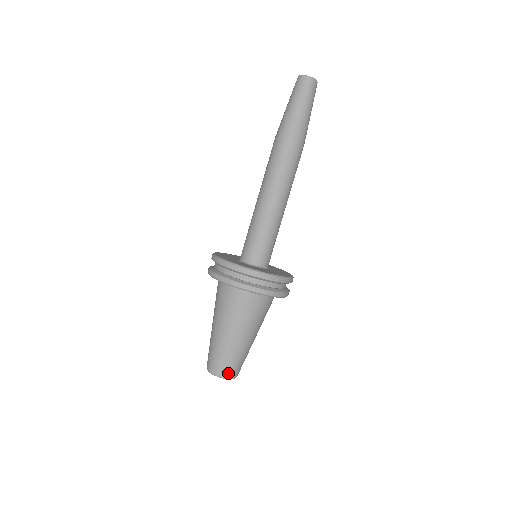
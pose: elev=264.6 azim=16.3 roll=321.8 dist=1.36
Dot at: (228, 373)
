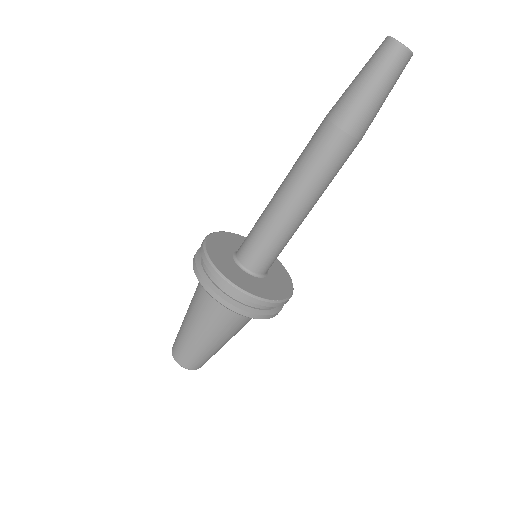
Dot at: (200, 366)
